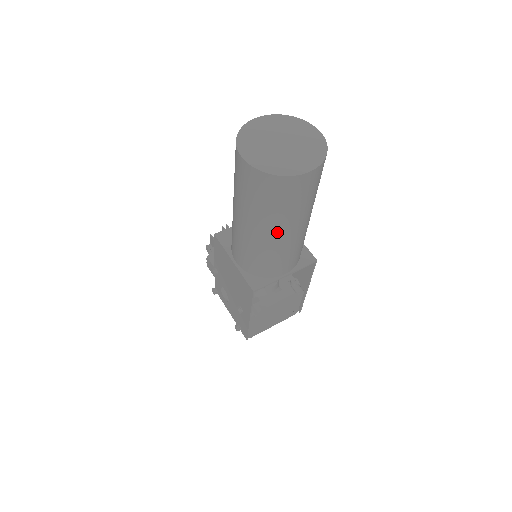
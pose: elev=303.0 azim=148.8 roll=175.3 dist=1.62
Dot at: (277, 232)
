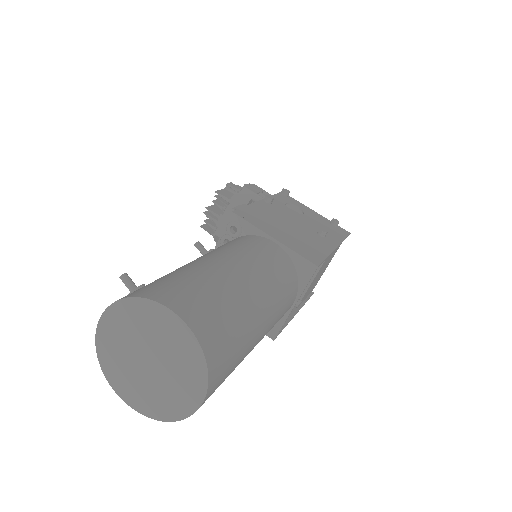
Dot at: occluded
